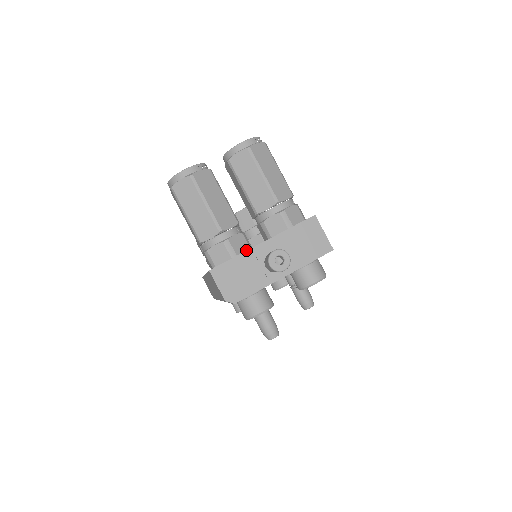
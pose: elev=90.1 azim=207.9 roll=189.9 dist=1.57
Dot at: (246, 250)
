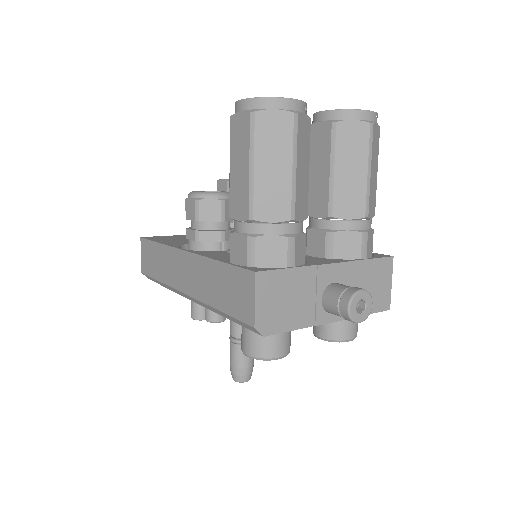
Dot at: (302, 261)
